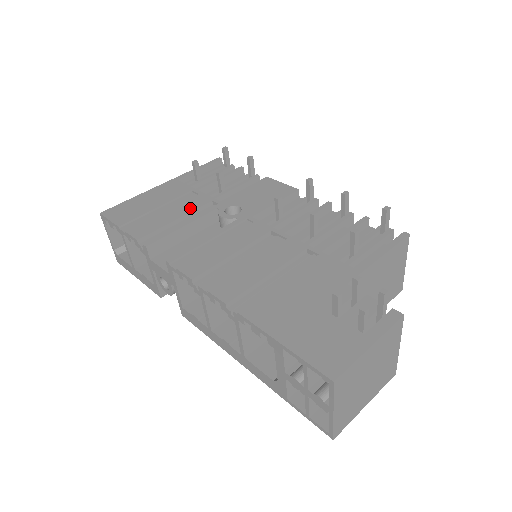
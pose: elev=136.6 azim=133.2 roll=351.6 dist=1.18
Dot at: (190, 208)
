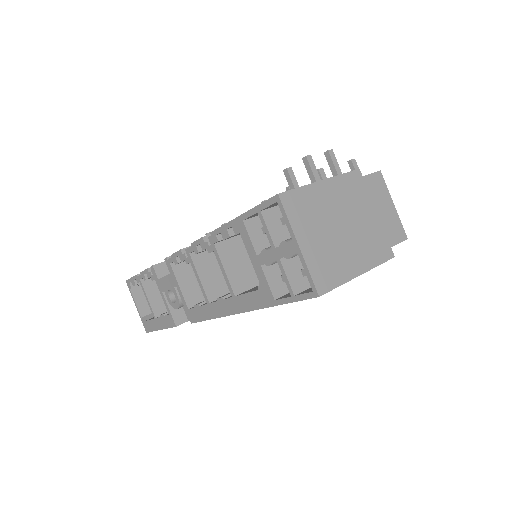
Dot at: occluded
